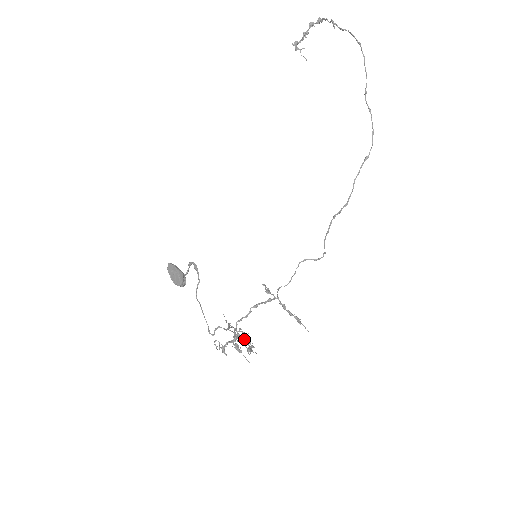
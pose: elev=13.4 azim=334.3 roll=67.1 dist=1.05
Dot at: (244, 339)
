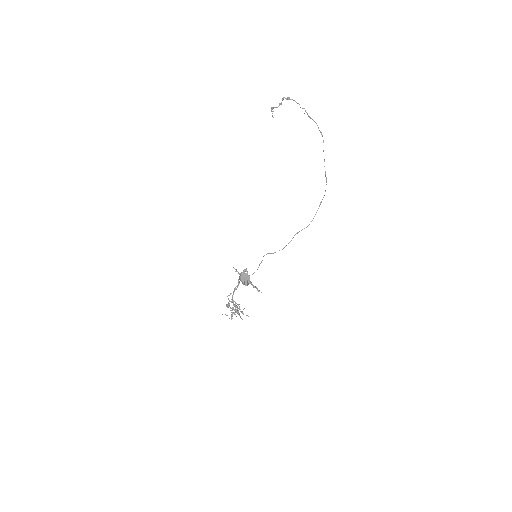
Dot at: occluded
